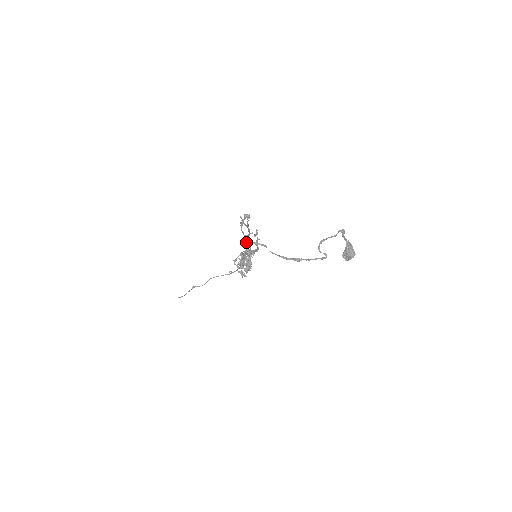
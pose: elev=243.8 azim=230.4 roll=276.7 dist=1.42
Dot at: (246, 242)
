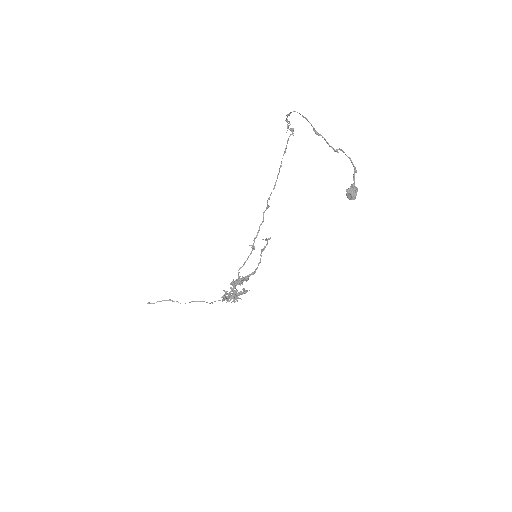
Dot at: (260, 225)
